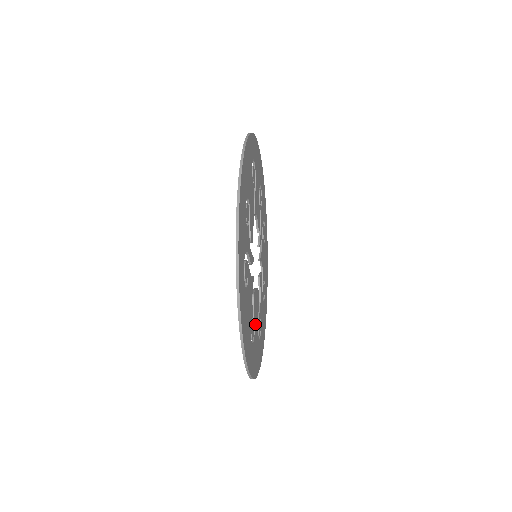
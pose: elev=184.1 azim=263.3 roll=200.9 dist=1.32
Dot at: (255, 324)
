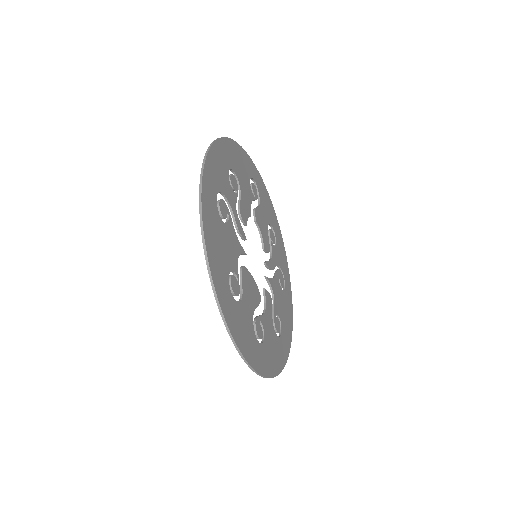
Dot at: (245, 298)
